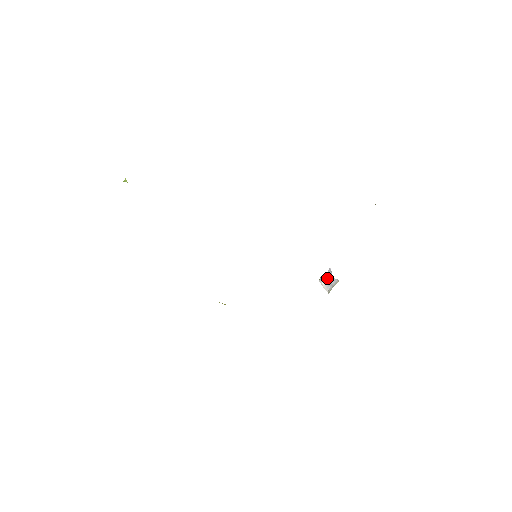
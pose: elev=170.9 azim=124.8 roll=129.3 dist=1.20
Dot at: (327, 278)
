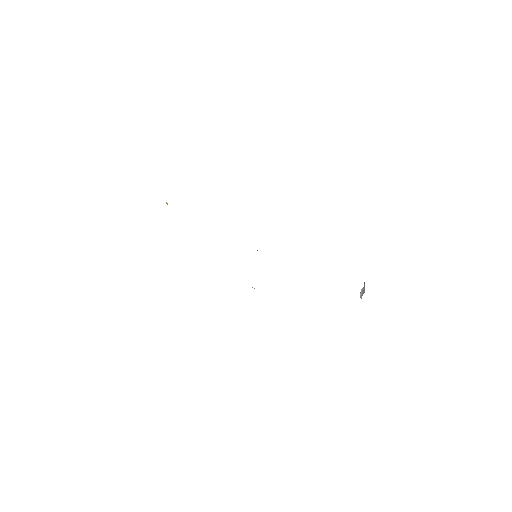
Dot at: (363, 289)
